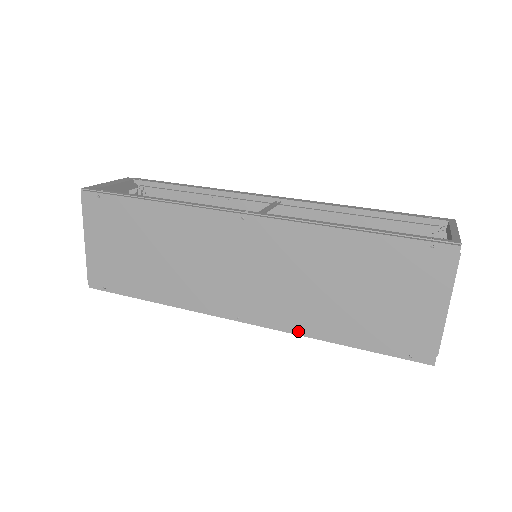
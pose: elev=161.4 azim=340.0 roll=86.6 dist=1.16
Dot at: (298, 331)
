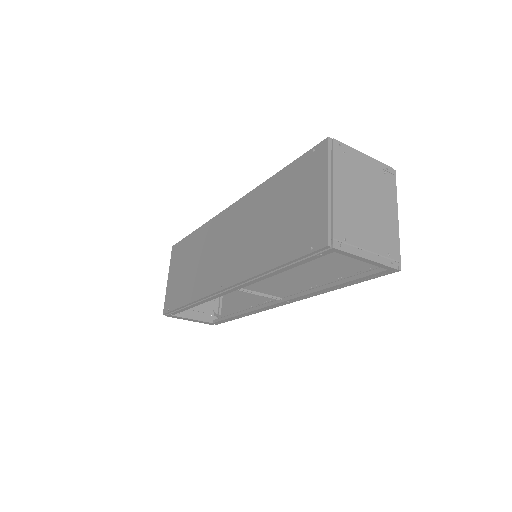
Dot at: (250, 275)
